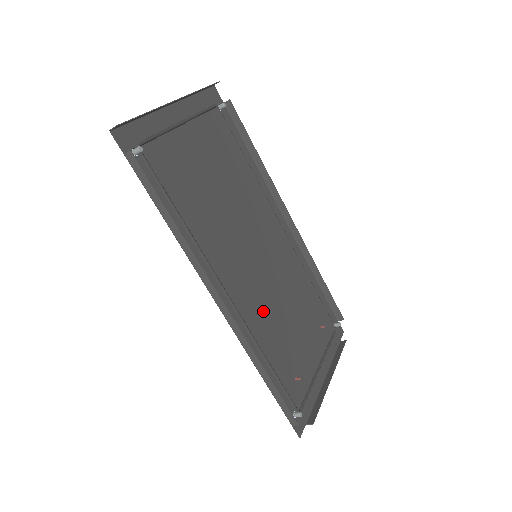
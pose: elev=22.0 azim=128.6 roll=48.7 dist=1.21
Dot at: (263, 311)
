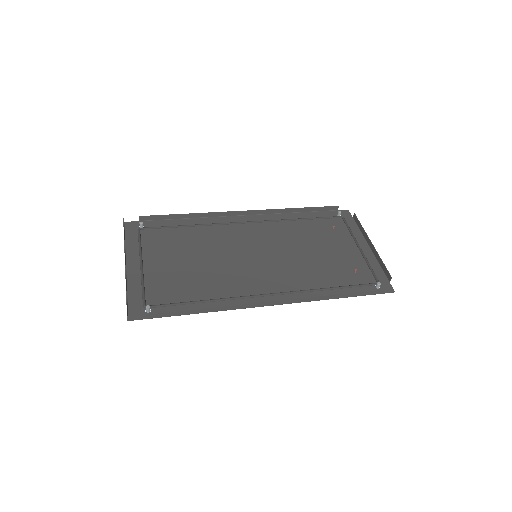
Dot at: (295, 272)
